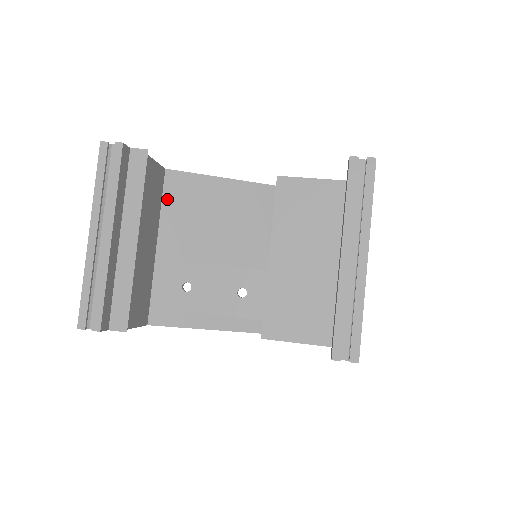
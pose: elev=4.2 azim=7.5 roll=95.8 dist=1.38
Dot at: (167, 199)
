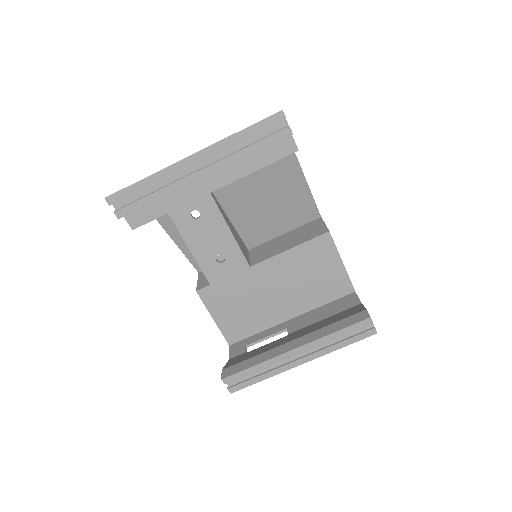
Dot at: occluded
